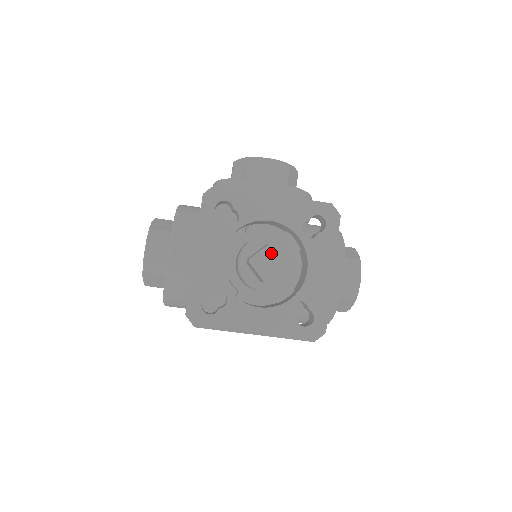
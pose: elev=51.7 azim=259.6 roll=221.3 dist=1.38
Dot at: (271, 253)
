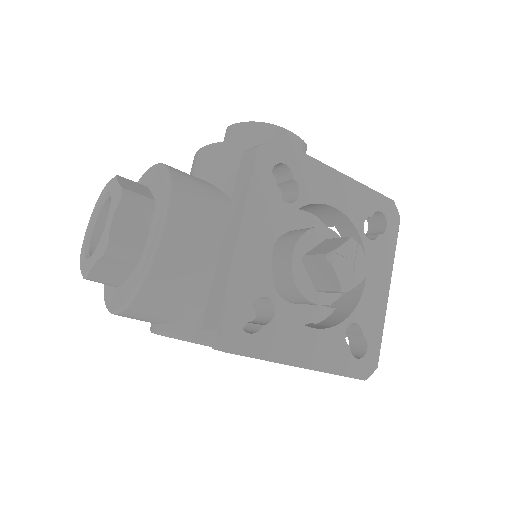
Dot at: (353, 250)
